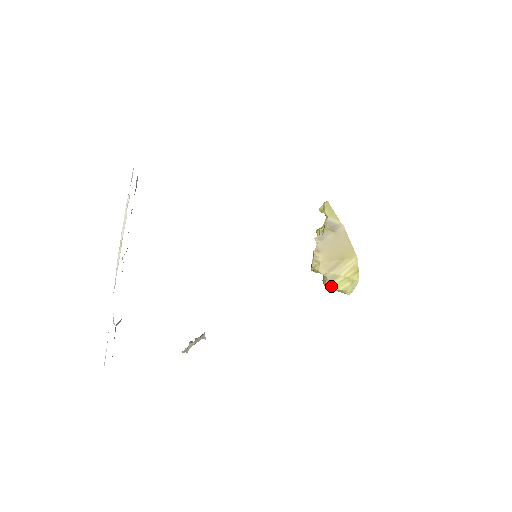
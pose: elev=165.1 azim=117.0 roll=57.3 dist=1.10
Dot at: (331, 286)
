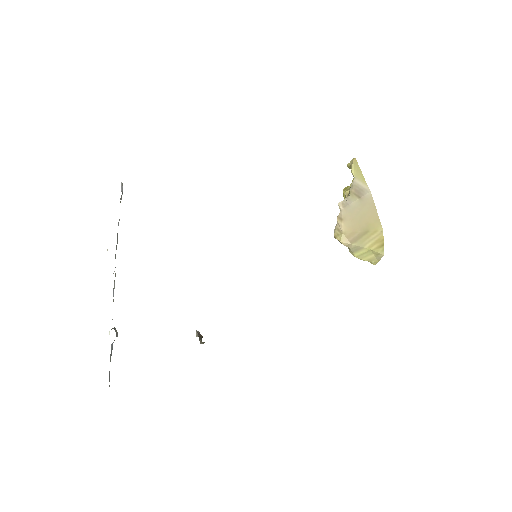
Dot at: (354, 256)
